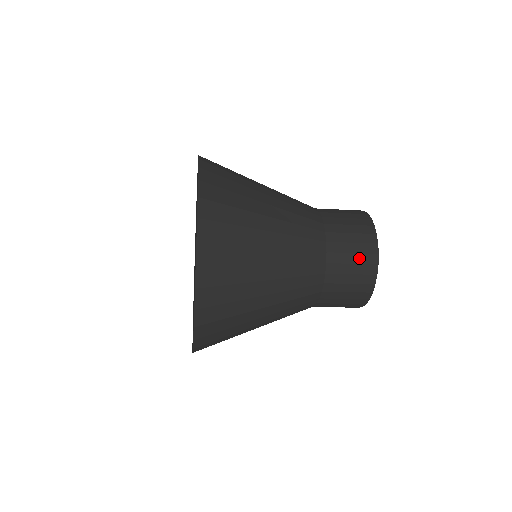
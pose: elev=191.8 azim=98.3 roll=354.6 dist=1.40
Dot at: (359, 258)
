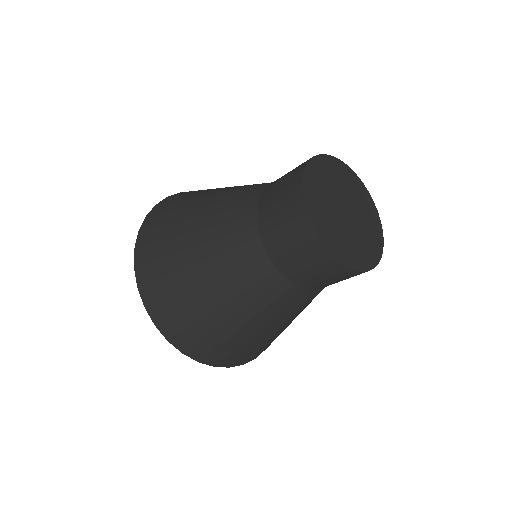
Dot at: (311, 261)
